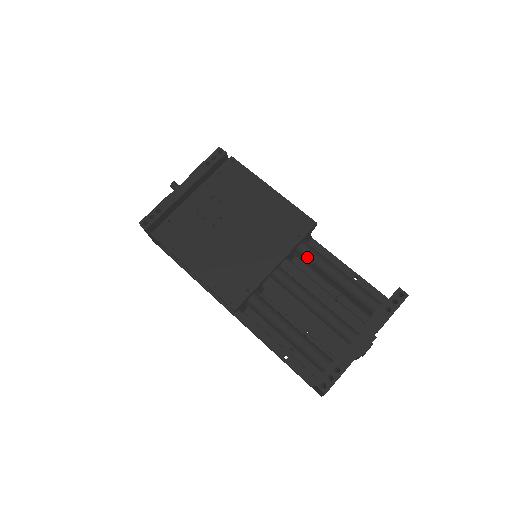
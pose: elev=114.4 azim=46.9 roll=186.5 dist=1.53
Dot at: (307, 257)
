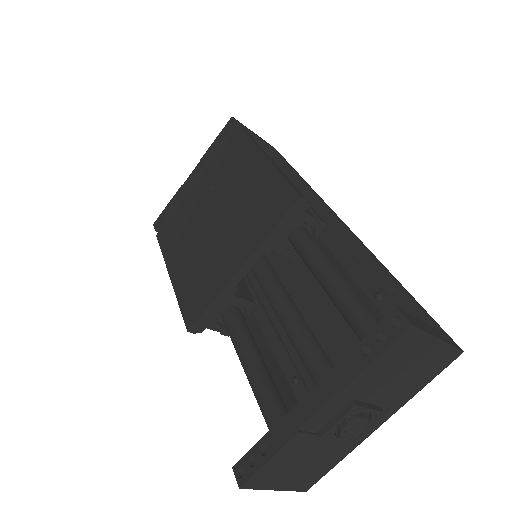
Dot at: (299, 253)
